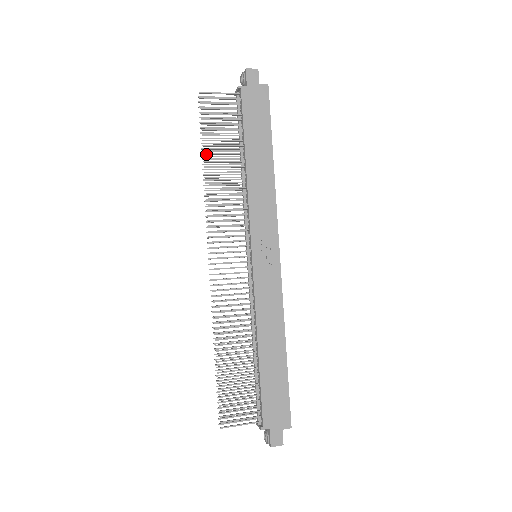
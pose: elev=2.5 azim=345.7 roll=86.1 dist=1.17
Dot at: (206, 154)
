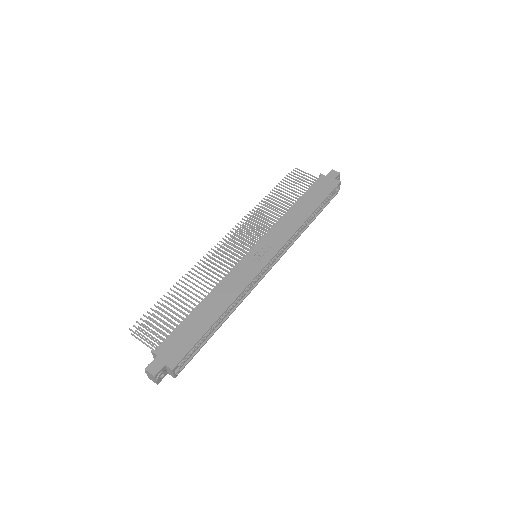
Dot at: occluded
